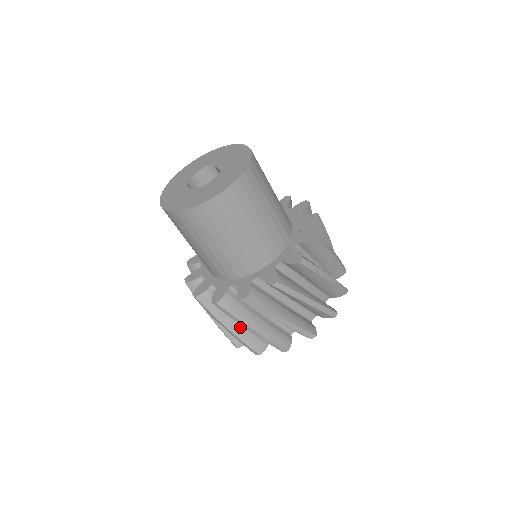
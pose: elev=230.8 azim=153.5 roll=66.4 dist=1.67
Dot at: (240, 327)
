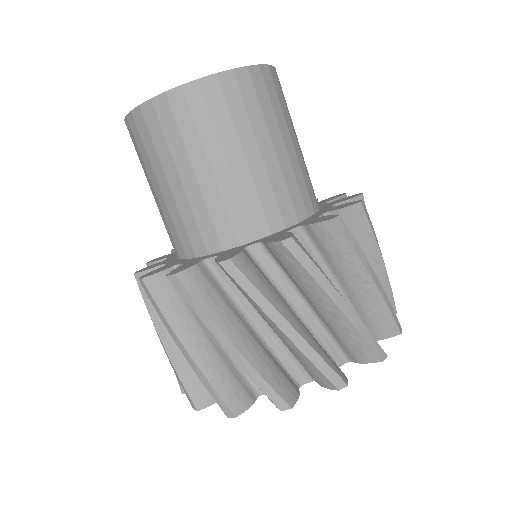
Dot at: occluded
